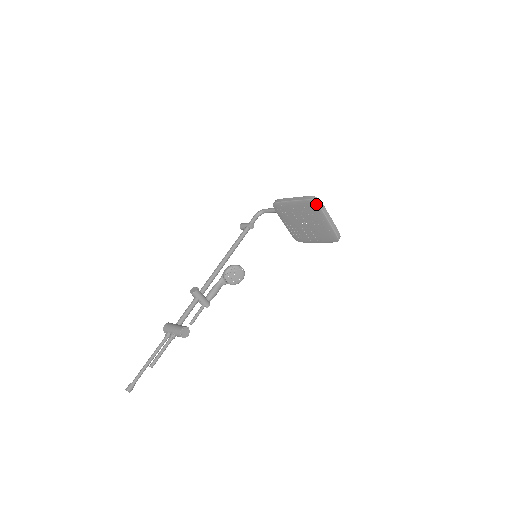
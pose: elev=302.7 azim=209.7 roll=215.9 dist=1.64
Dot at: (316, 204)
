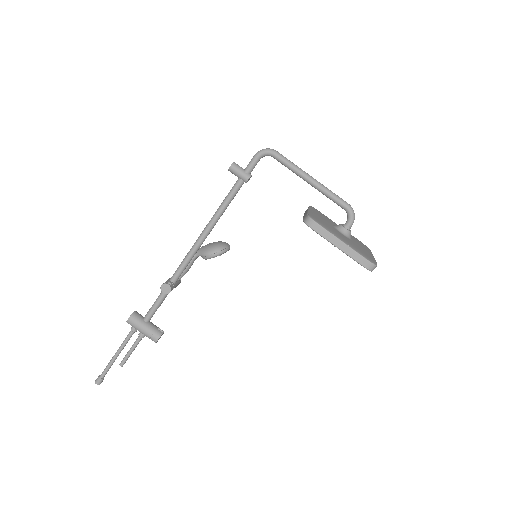
Dot at: (370, 270)
